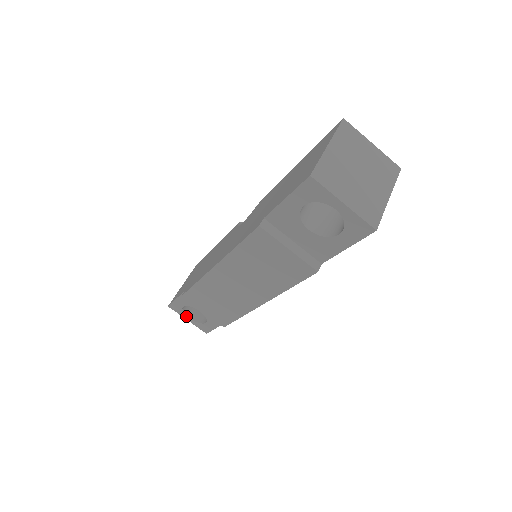
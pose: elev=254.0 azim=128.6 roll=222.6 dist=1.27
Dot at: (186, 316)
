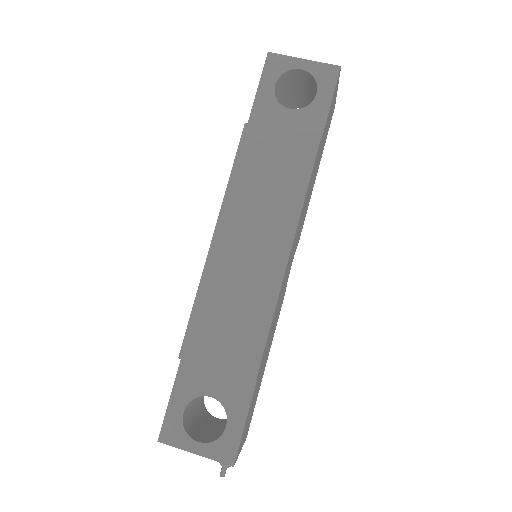
Dot at: (191, 441)
